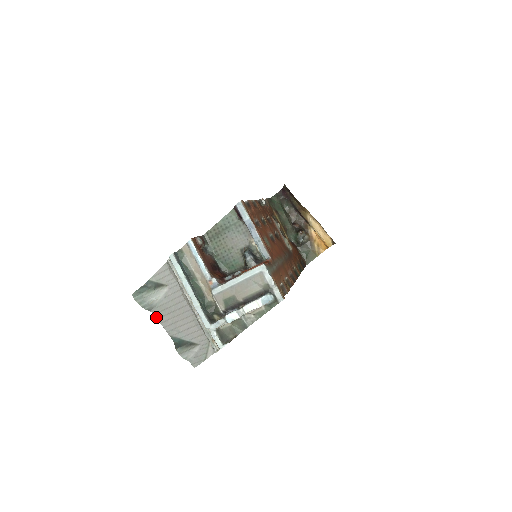
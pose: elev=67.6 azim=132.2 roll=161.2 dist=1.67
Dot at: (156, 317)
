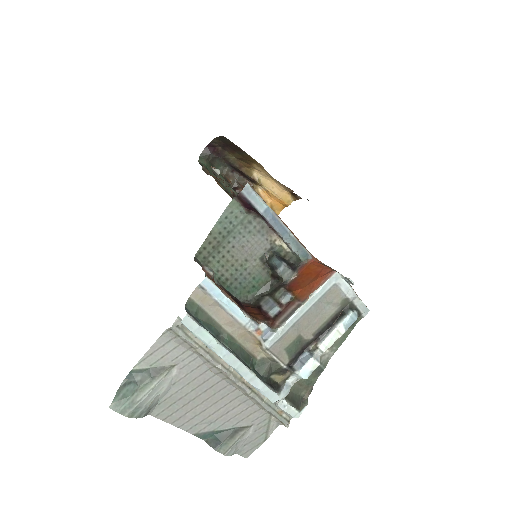
Dot at: (160, 419)
